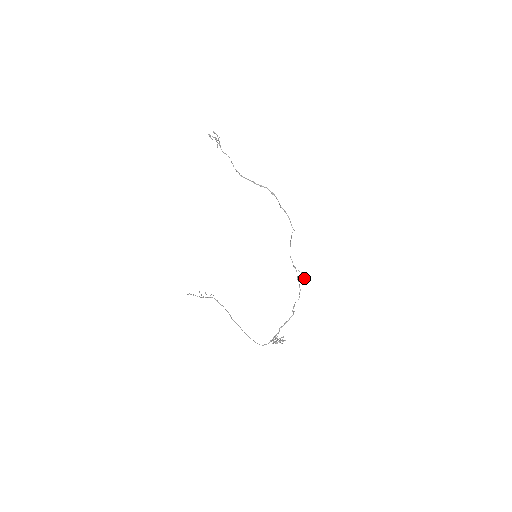
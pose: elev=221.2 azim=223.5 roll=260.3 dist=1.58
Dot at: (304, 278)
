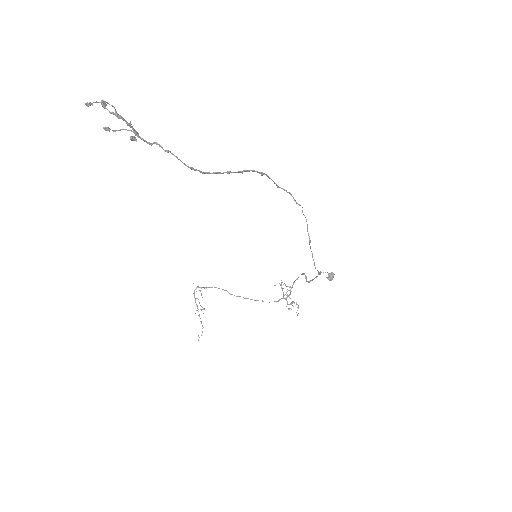
Dot at: (332, 279)
